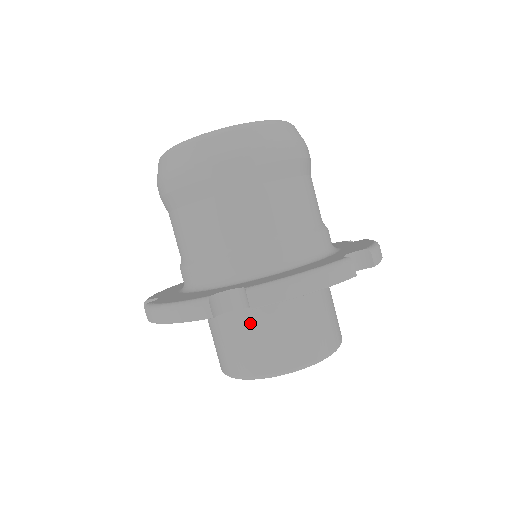
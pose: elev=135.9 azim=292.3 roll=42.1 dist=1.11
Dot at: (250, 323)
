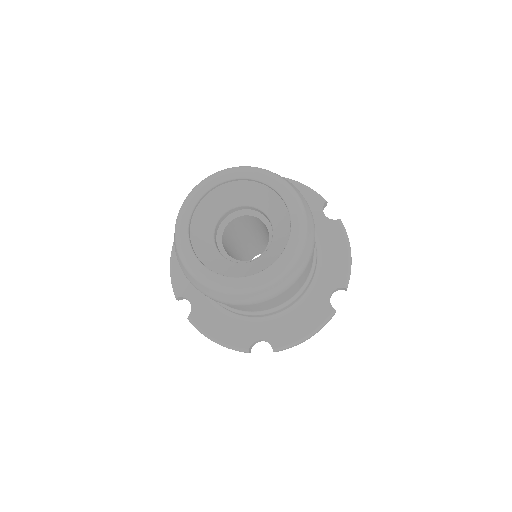
Dot at: occluded
